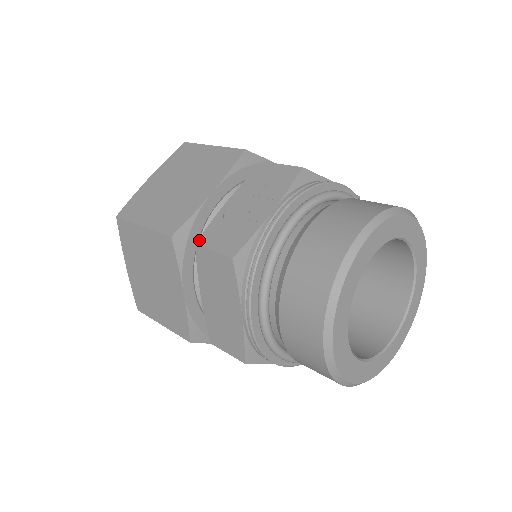
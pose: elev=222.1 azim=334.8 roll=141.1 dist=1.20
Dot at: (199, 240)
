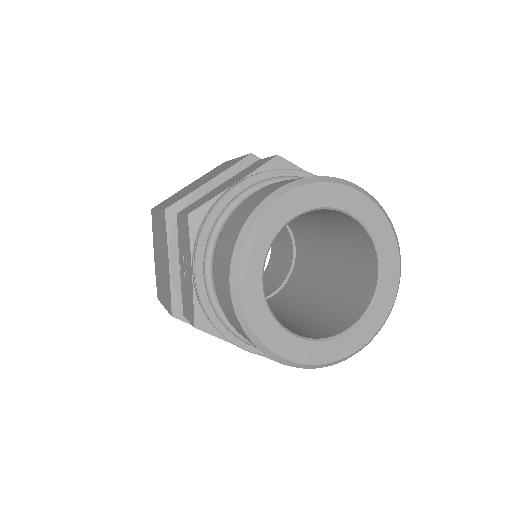
Dot at: (183, 311)
